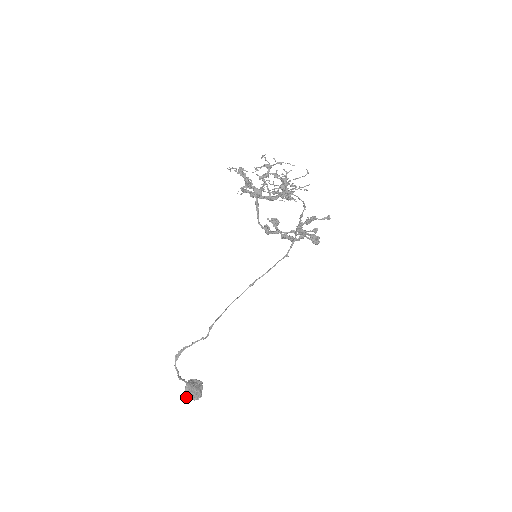
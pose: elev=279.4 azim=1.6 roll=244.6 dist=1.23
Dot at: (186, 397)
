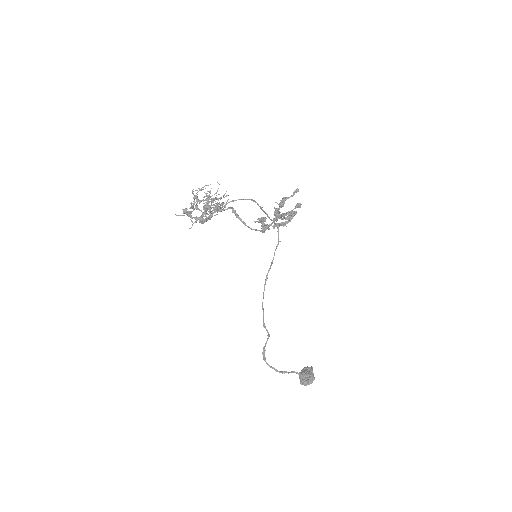
Dot at: occluded
